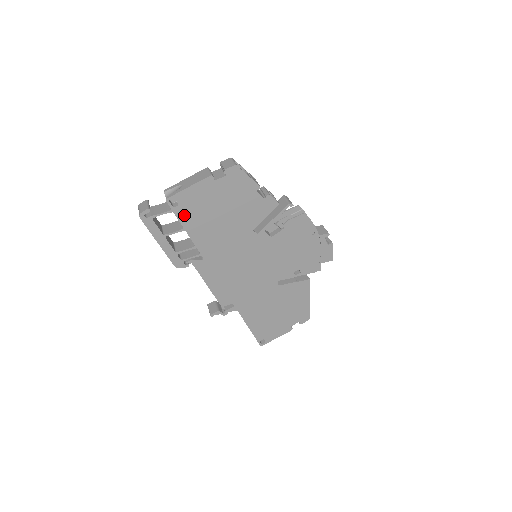
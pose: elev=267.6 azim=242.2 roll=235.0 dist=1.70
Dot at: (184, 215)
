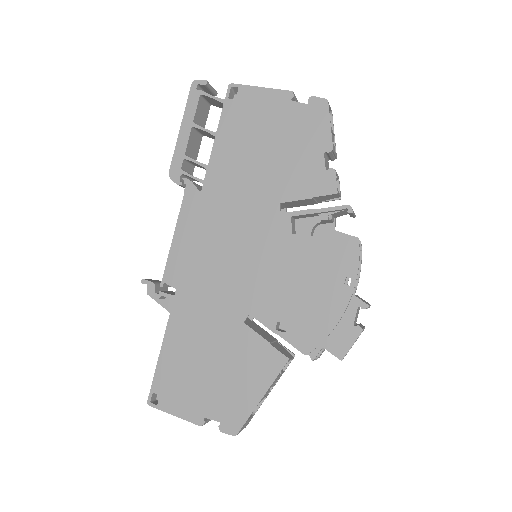
Dot at: (230, 117)
